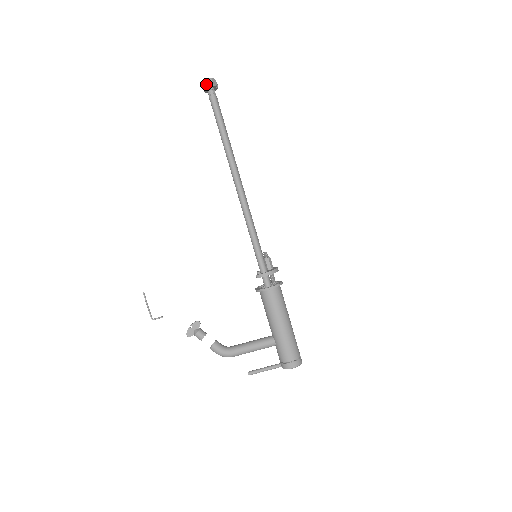
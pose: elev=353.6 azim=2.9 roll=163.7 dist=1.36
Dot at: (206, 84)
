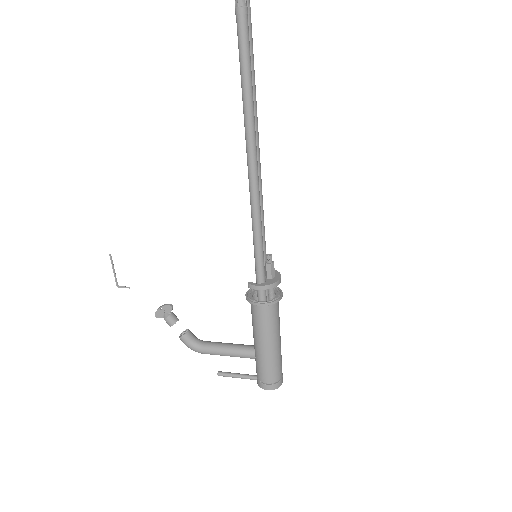
Dot at: out of frame
